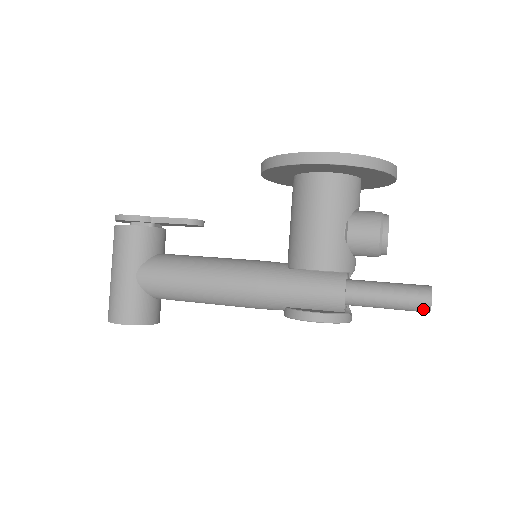
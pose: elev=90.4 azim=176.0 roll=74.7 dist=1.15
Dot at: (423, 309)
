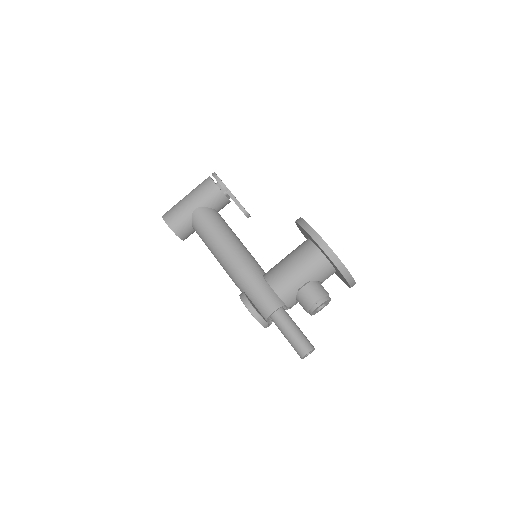
Dot at: (300, 354)
